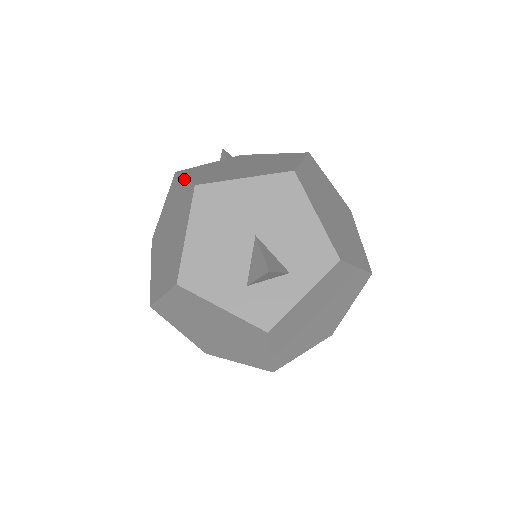
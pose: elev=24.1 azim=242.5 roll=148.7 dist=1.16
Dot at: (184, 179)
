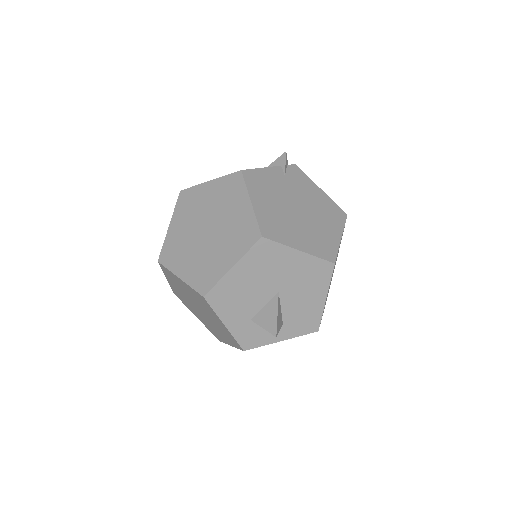
Dot at: (251, 204)
